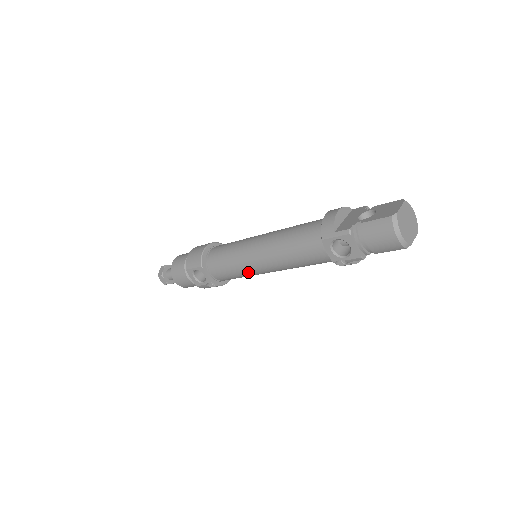
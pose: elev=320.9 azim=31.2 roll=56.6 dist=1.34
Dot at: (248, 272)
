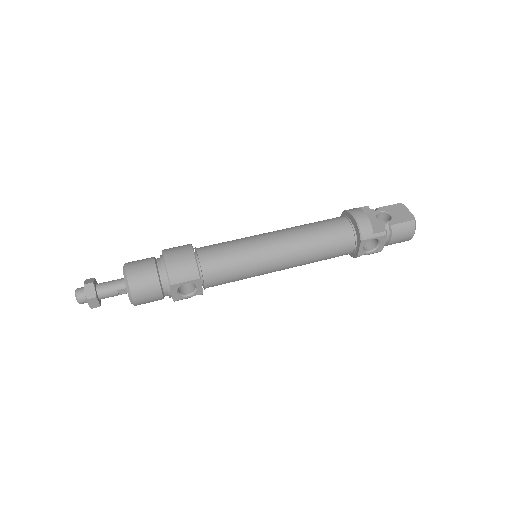
Dot at: (258, 275)
